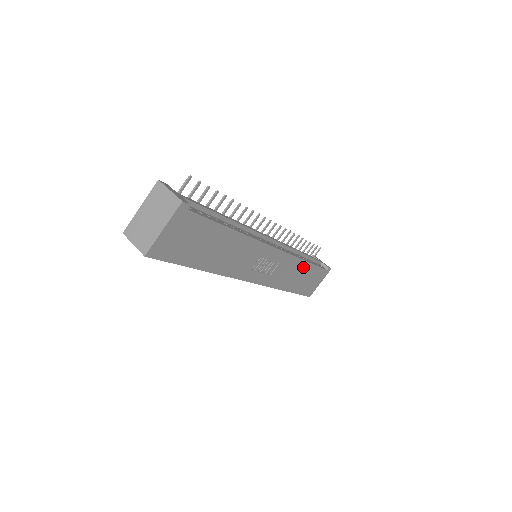
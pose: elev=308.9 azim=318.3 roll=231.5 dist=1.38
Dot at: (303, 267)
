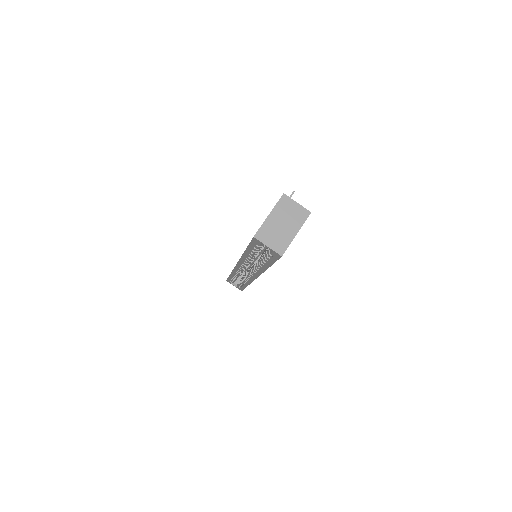
Dot at: occluded
